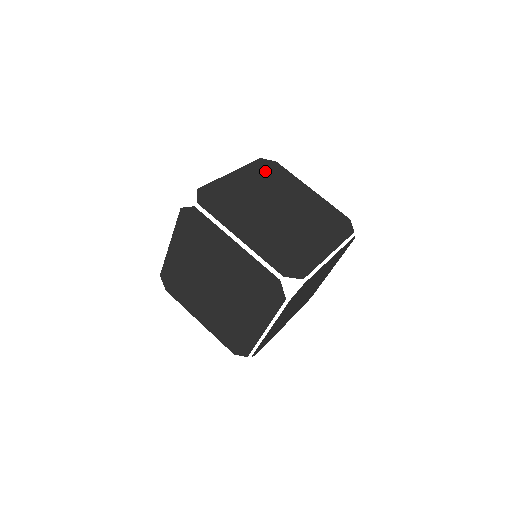
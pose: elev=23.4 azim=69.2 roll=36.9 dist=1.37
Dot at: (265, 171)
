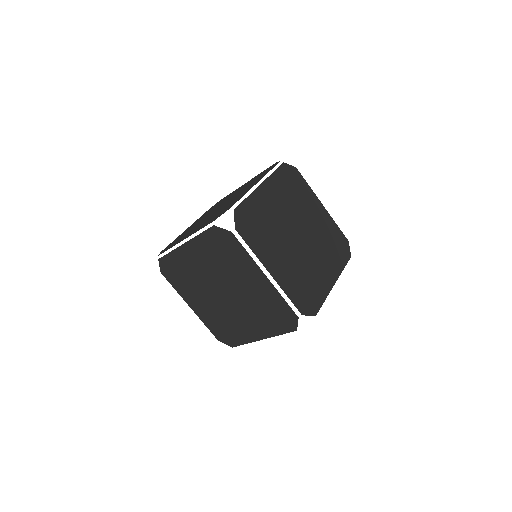
Dot at: (287, 181)
